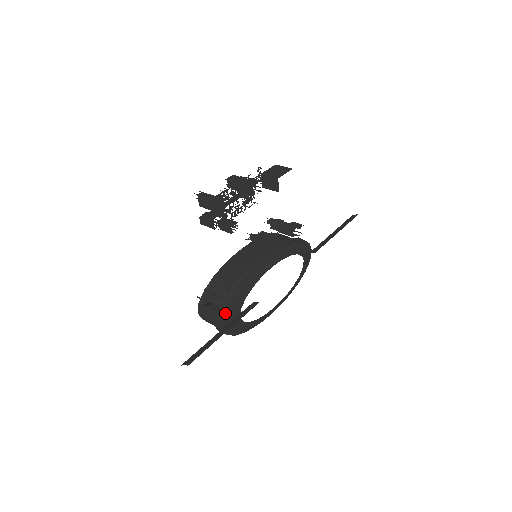
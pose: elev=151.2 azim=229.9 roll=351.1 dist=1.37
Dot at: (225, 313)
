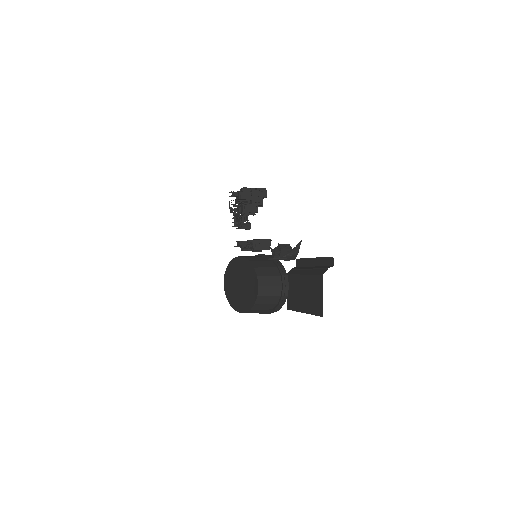
Dot at: (286, 273)
